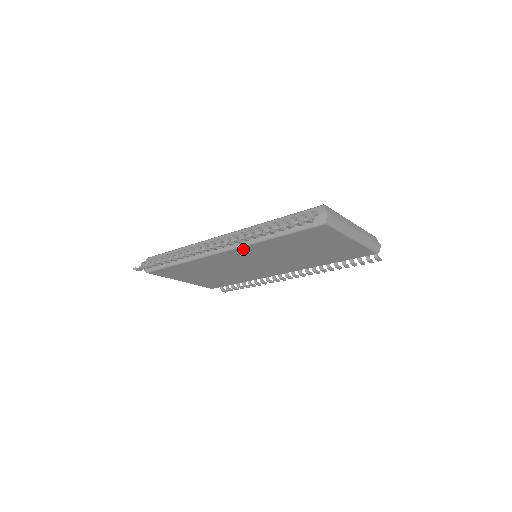
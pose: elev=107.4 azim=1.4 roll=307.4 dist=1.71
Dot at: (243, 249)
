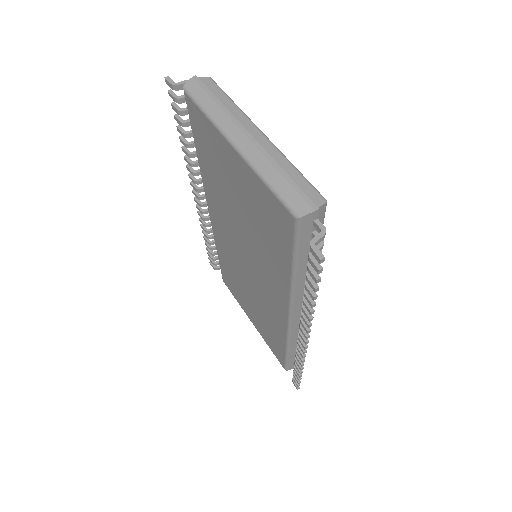
Dot at: (210, 201)
